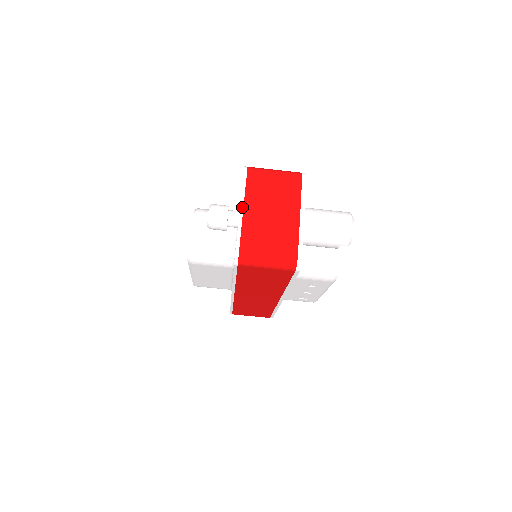
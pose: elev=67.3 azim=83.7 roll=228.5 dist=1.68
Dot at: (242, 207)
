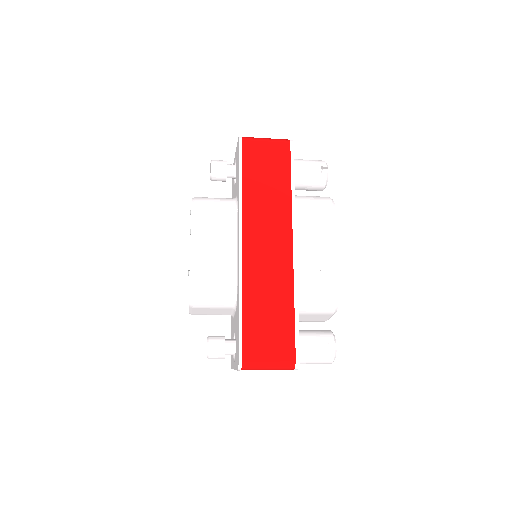
Dot at: occluded
